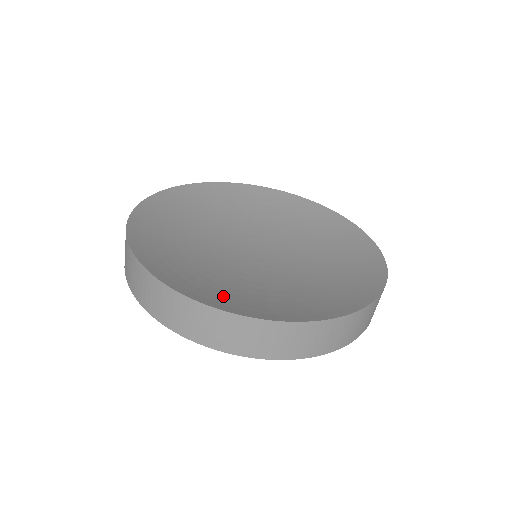
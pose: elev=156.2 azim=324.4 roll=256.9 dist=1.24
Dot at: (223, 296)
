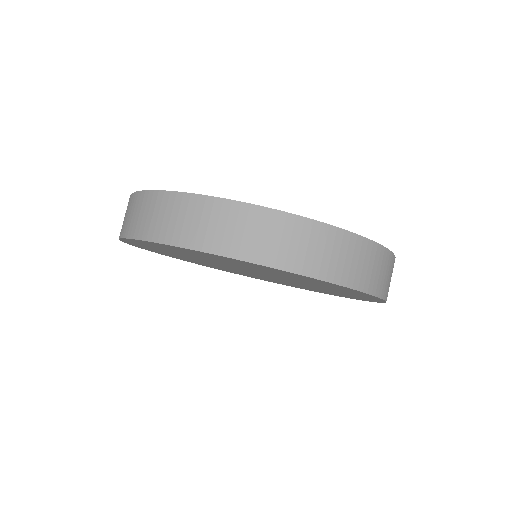
Dot at: occluded
